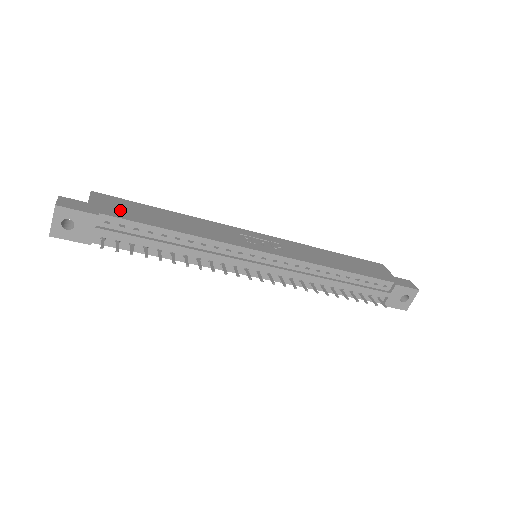
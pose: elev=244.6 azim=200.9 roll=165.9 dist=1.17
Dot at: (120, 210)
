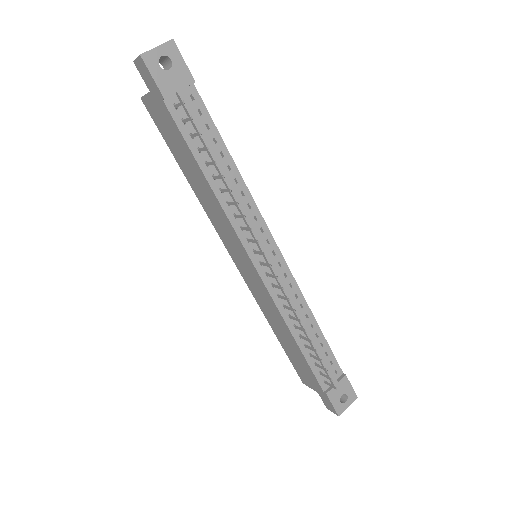
Dot at: occluded
